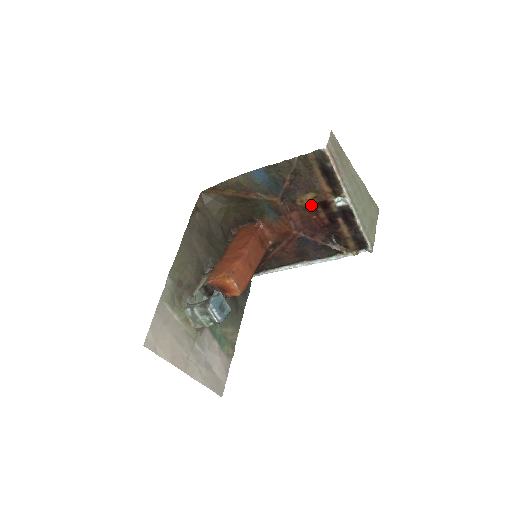
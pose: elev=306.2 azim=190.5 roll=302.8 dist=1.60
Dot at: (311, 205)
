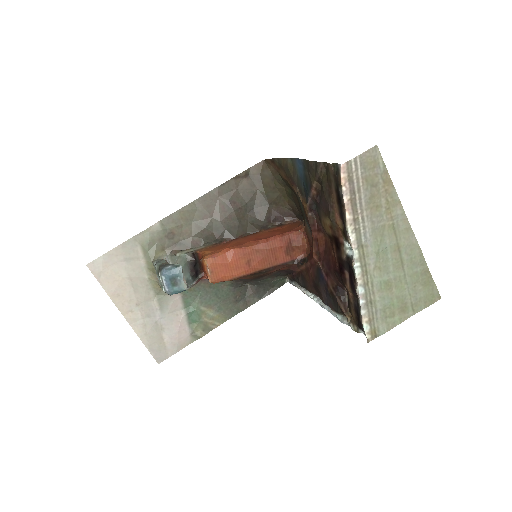
Dot at: (329, 234)
